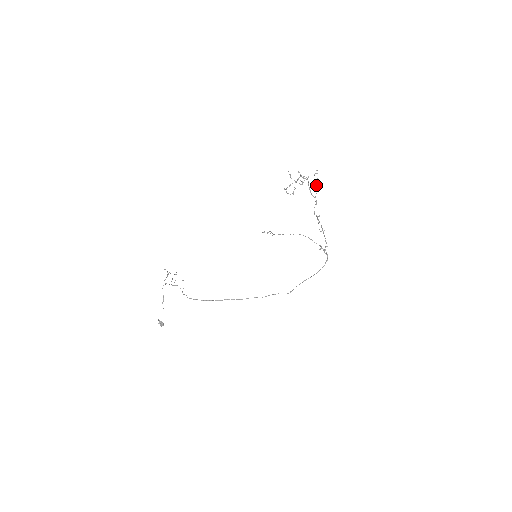
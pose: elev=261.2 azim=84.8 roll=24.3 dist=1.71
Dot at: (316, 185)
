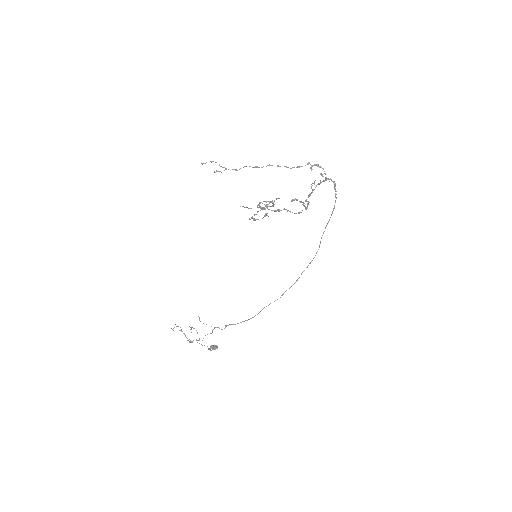
Dot at: occluded
